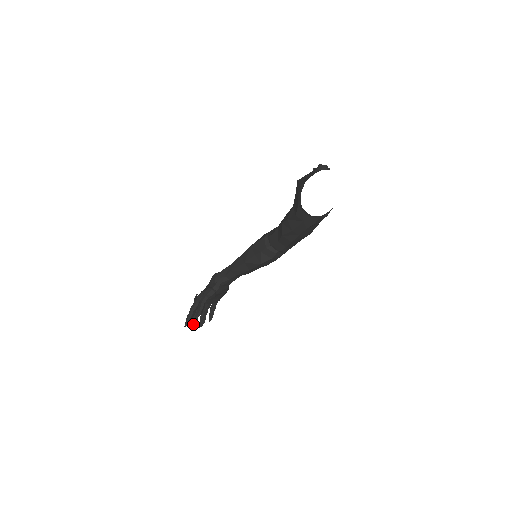
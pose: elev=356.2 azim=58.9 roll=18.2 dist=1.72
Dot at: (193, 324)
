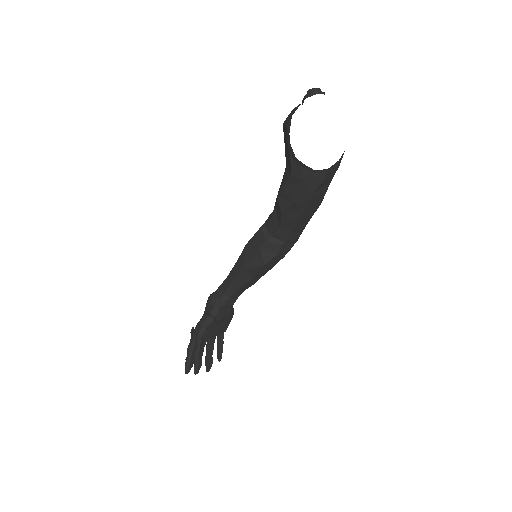
Dot at: (197, 369)
